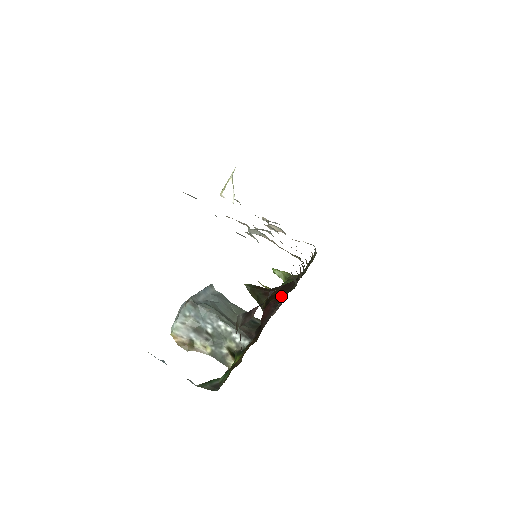
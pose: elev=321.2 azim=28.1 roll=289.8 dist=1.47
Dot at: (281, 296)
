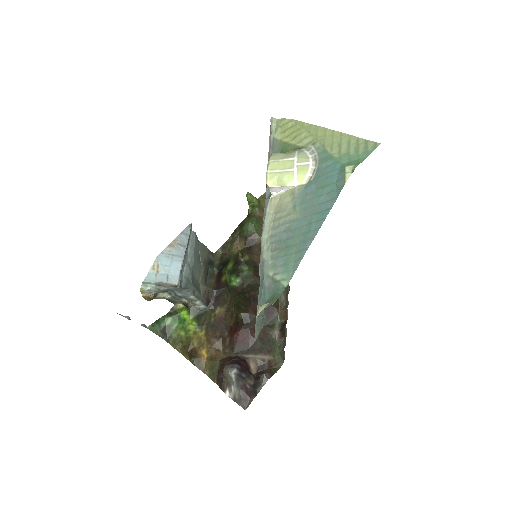
Dot at: occluded
